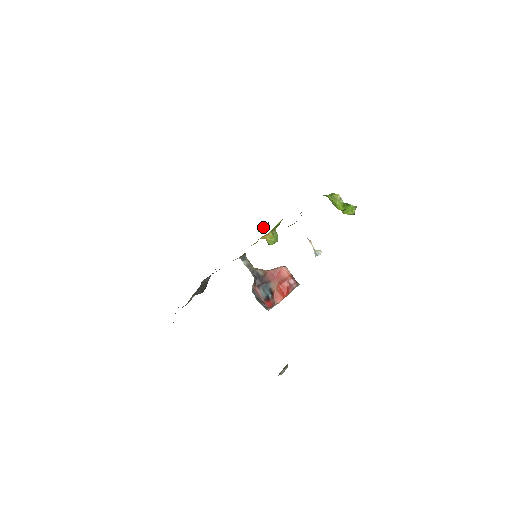
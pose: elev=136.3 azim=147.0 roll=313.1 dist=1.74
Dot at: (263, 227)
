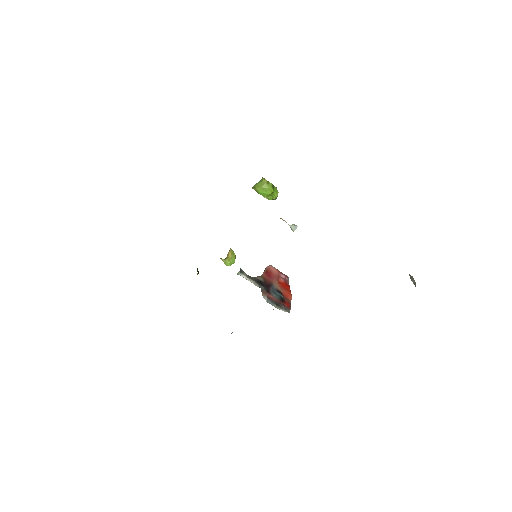
Dot at: occluded
